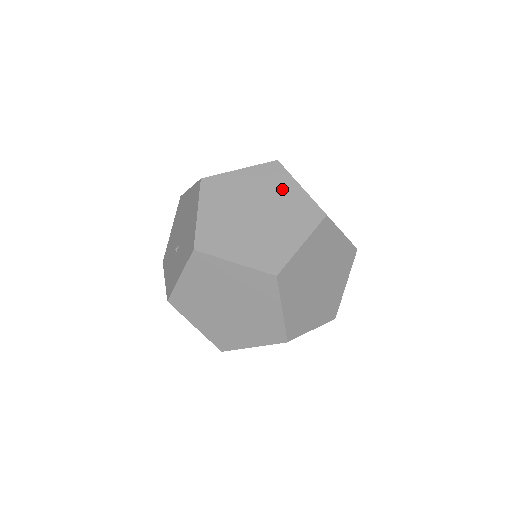
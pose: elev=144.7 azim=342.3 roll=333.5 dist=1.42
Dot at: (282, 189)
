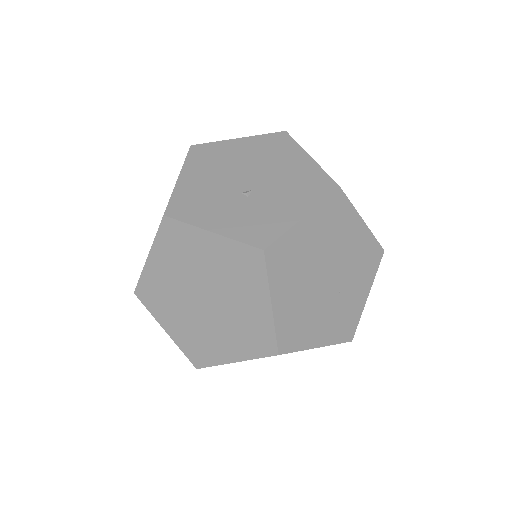
Dot at: occluded
